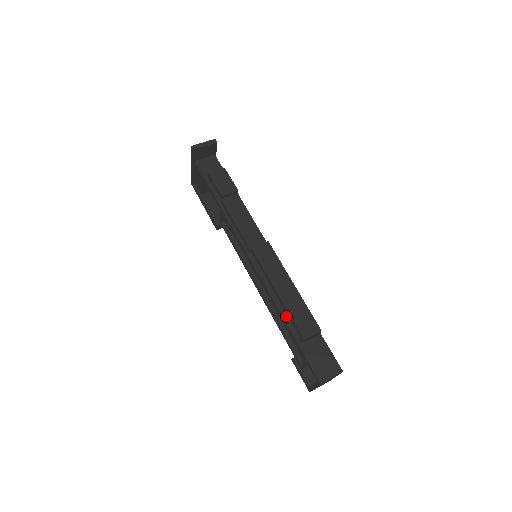
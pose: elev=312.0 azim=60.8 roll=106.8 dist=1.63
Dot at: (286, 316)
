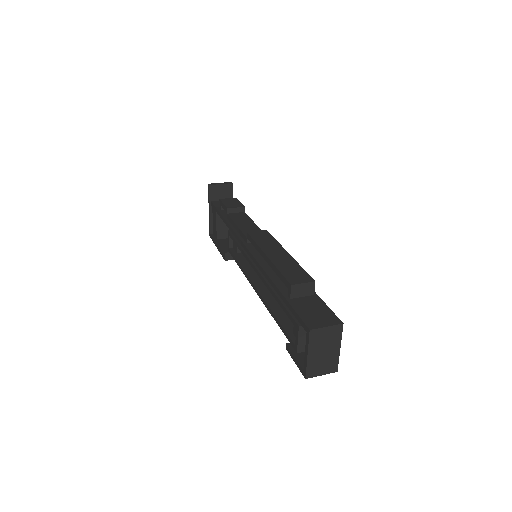
Dot at: (276, 280)
